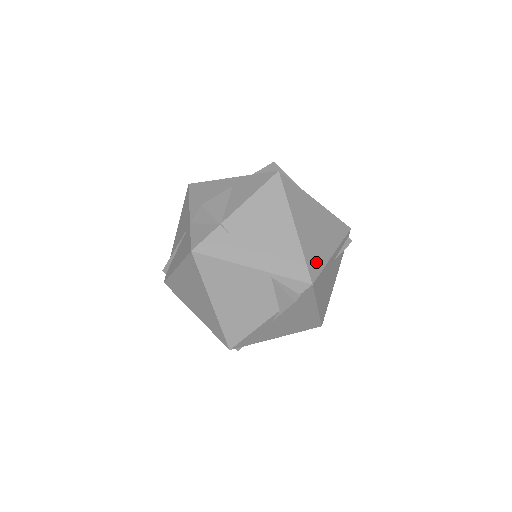
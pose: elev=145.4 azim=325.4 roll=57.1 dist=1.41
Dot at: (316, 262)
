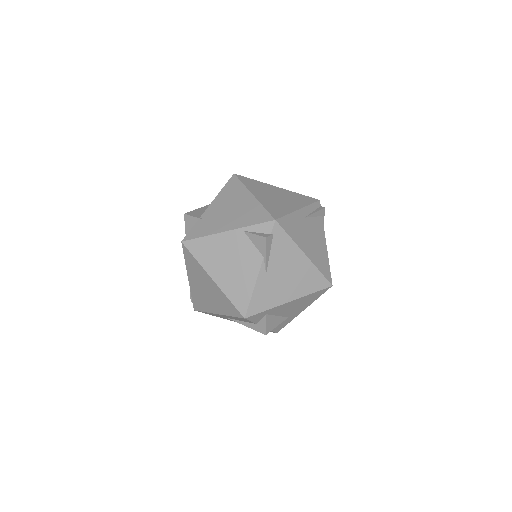
Dot at: (278, 211)
